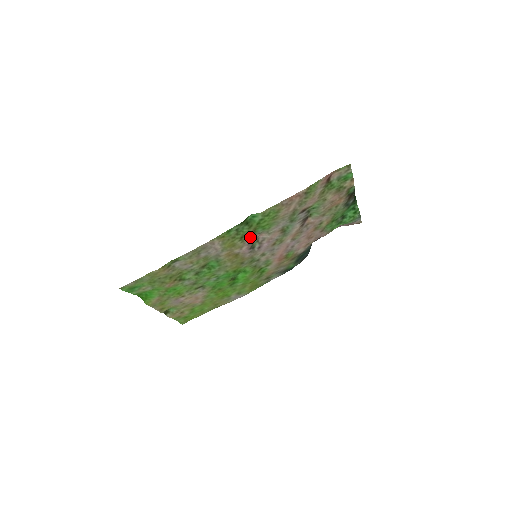
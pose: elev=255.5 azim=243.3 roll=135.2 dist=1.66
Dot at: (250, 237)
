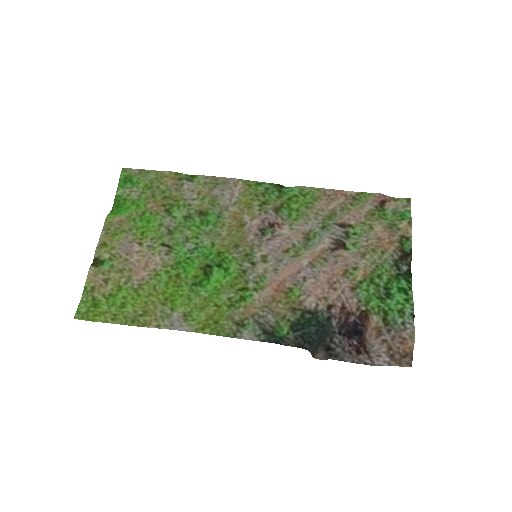
Dot at: (271, 213)
